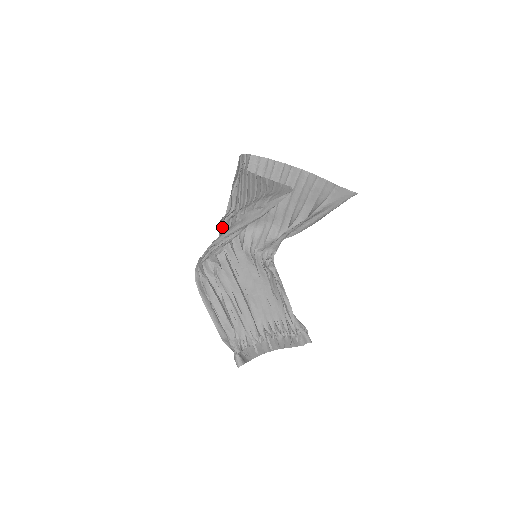
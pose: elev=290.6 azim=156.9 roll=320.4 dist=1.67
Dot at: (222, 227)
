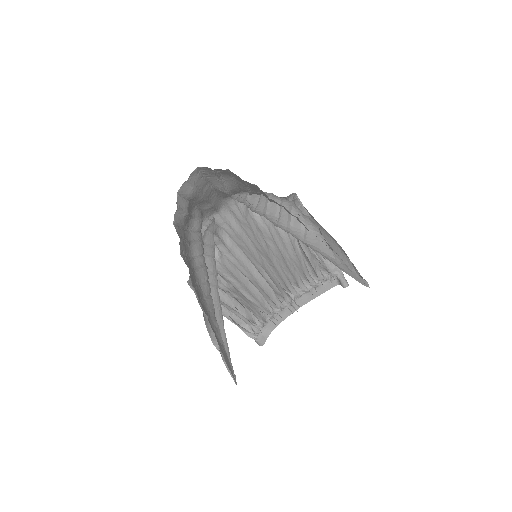
Dot at: occluded
